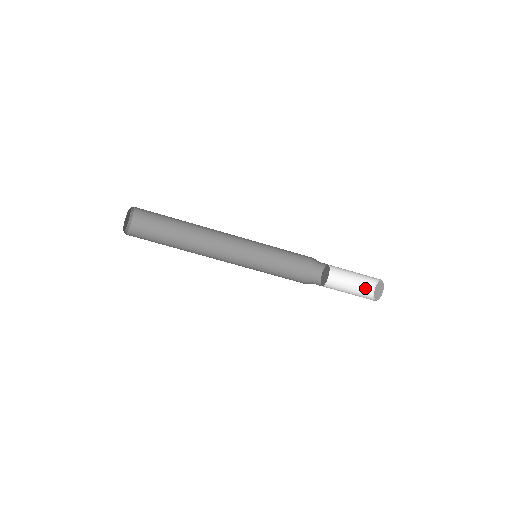
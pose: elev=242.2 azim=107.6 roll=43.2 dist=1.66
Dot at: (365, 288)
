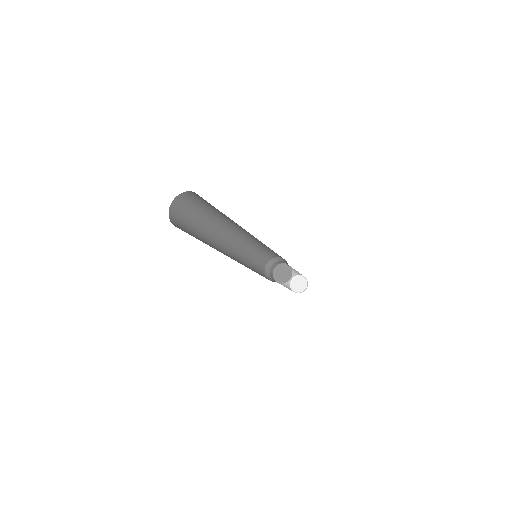
Dot at: occluded
